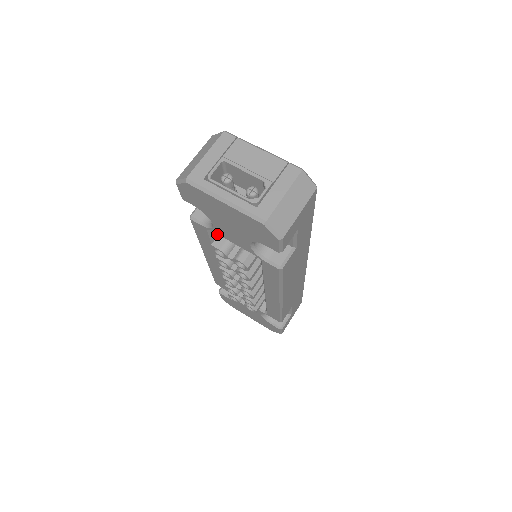
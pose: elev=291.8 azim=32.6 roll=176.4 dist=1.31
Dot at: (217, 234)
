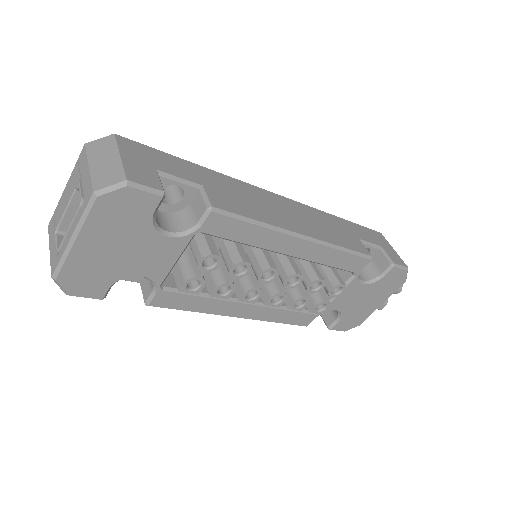
Dot at: occluded
